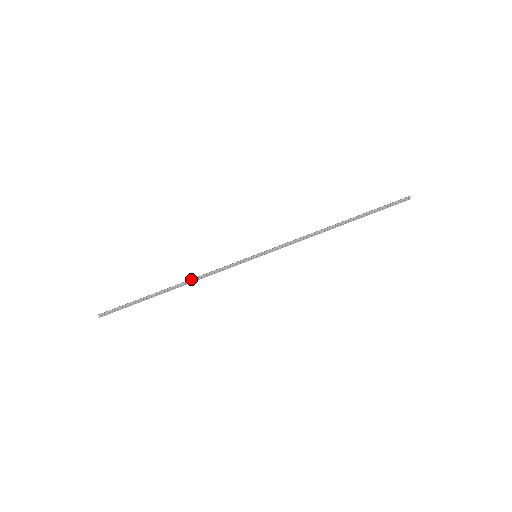
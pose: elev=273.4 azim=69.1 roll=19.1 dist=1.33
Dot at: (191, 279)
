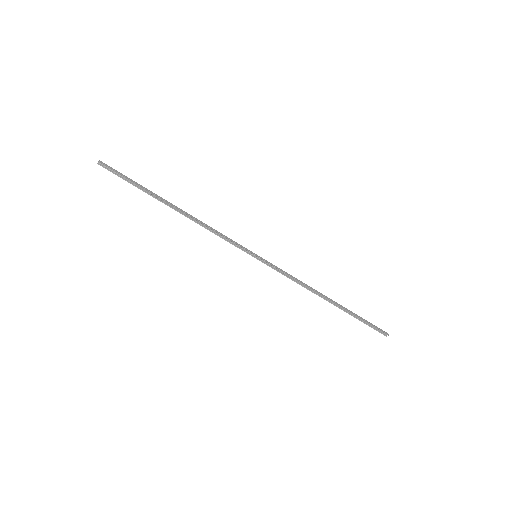
Dot at: (195, 219)
